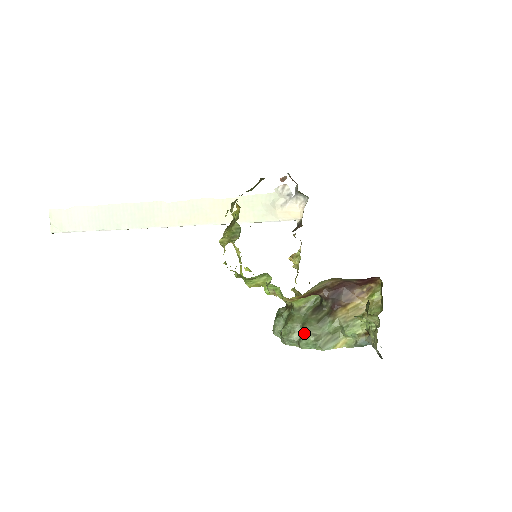
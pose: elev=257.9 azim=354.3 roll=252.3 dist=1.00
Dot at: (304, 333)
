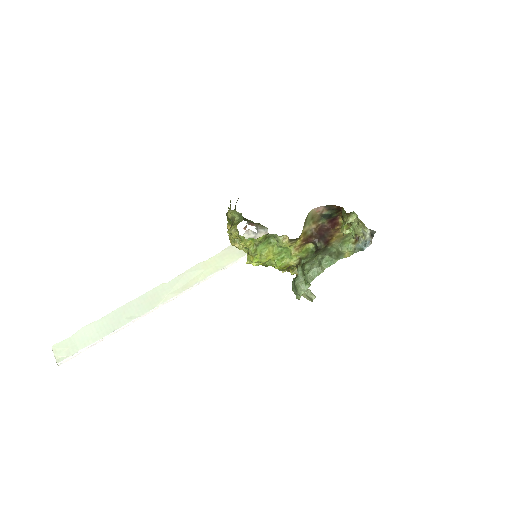
Dot at: (320, 258)
